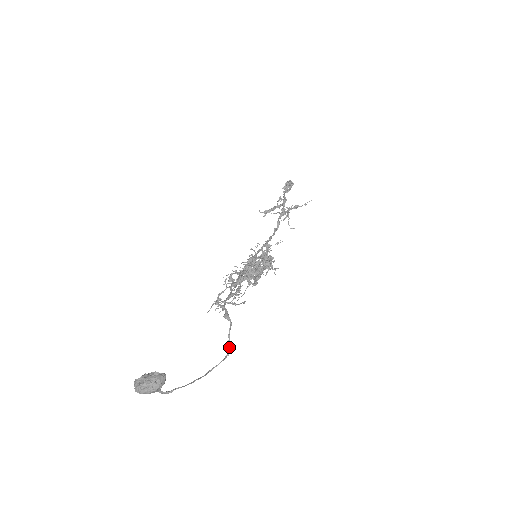
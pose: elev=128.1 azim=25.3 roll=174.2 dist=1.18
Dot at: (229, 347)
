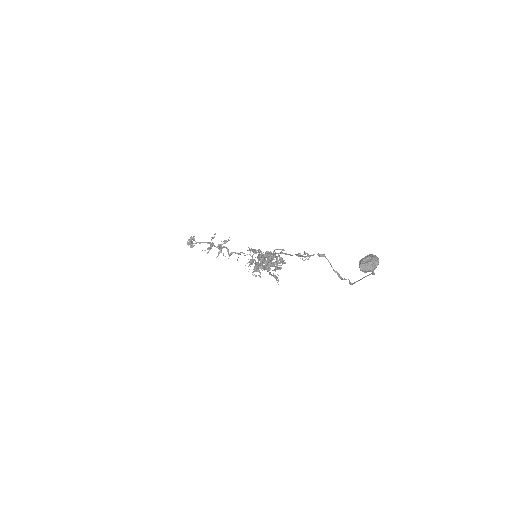
Dot at: (338, 275)
